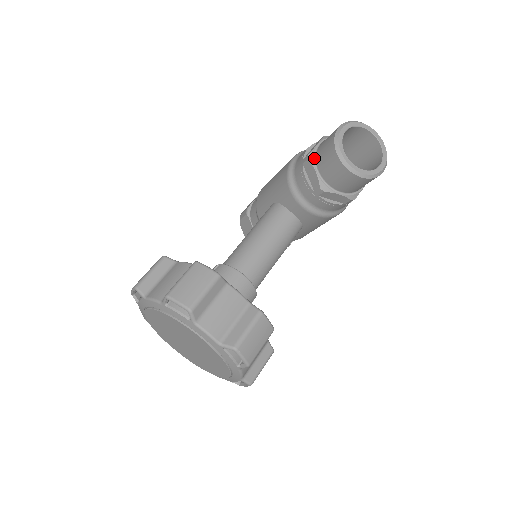
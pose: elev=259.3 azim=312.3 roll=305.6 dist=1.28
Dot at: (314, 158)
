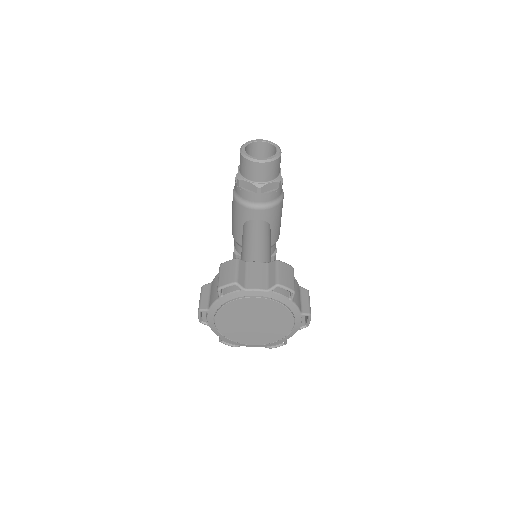
Dot at: (242, 177)
